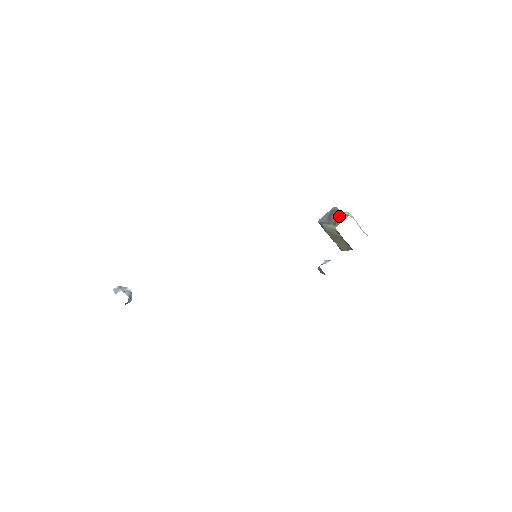
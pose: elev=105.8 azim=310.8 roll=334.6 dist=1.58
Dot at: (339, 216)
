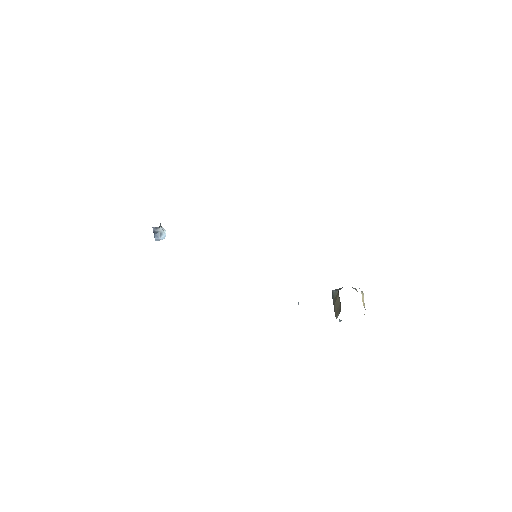
Dot at: occluded
